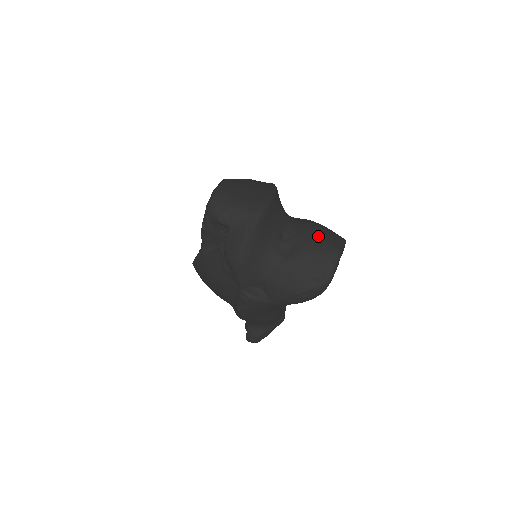
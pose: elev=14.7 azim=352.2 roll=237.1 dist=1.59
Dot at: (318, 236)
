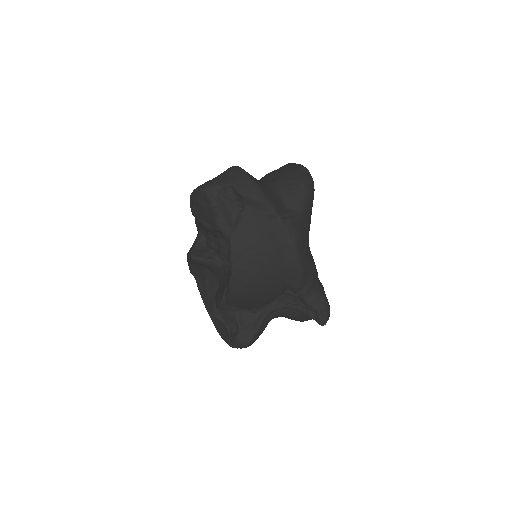
Dot at: occluded
